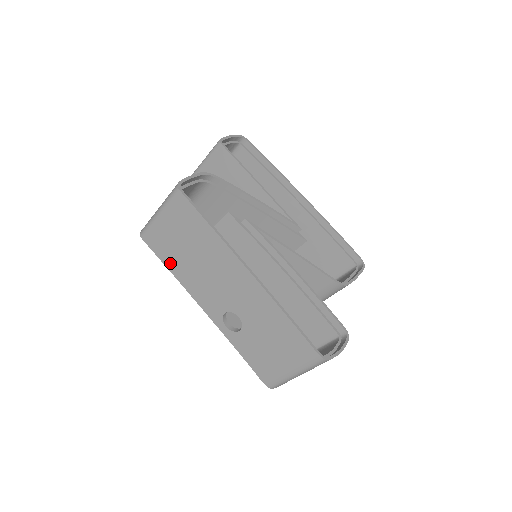
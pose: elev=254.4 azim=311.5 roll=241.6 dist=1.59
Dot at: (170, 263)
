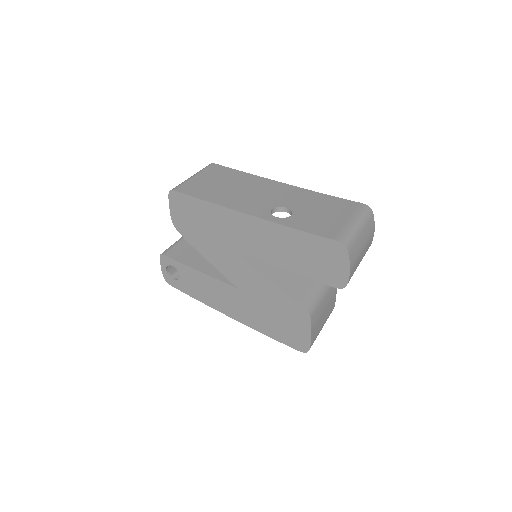
Dot at: (206, 196)
